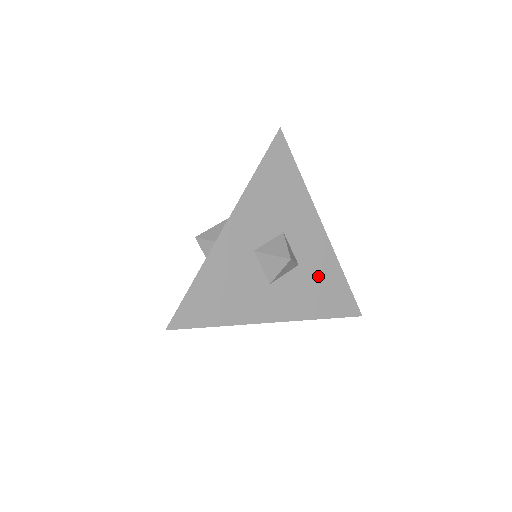
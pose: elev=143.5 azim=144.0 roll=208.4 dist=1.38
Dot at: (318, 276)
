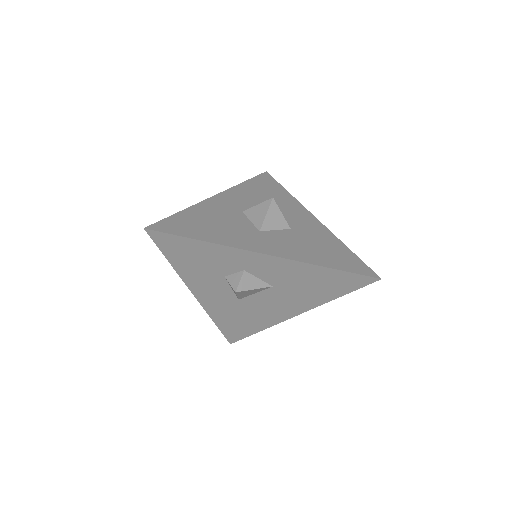
Dot at: (315, 240)
